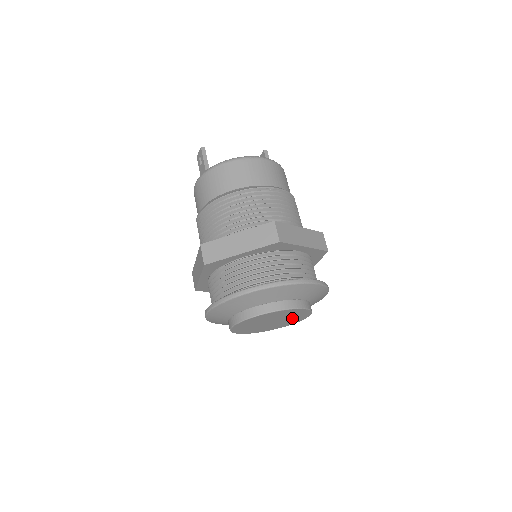
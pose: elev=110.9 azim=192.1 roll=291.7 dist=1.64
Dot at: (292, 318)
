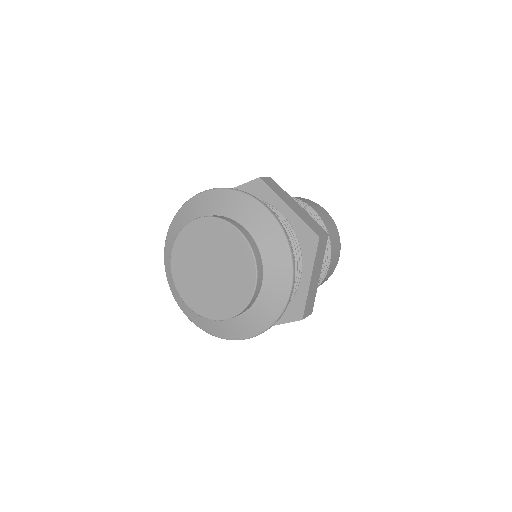
Dot at: (221, 295)
